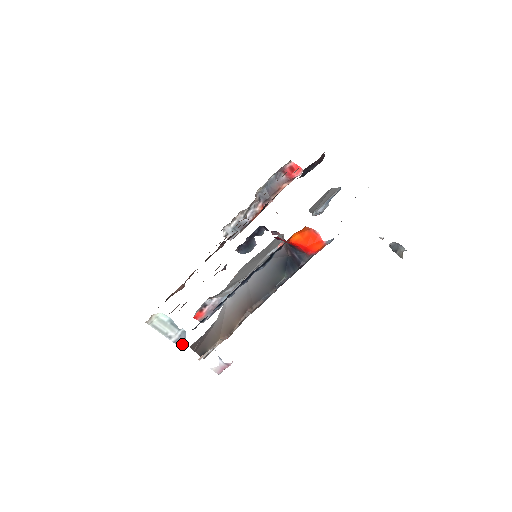
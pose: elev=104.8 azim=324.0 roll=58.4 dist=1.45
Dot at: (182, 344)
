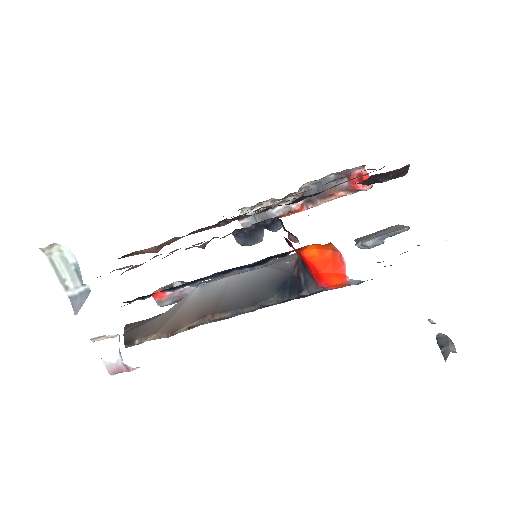
Dot at: (77, 306)
